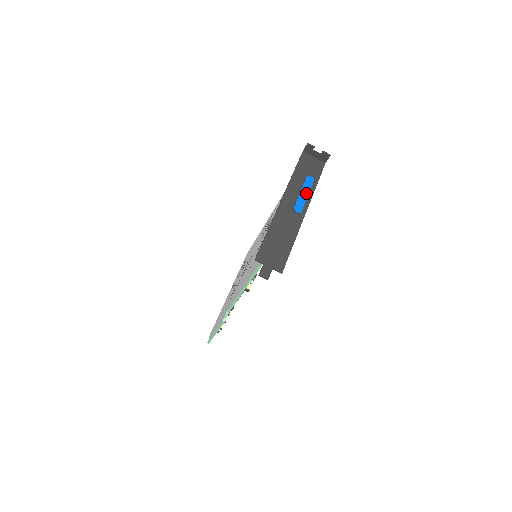
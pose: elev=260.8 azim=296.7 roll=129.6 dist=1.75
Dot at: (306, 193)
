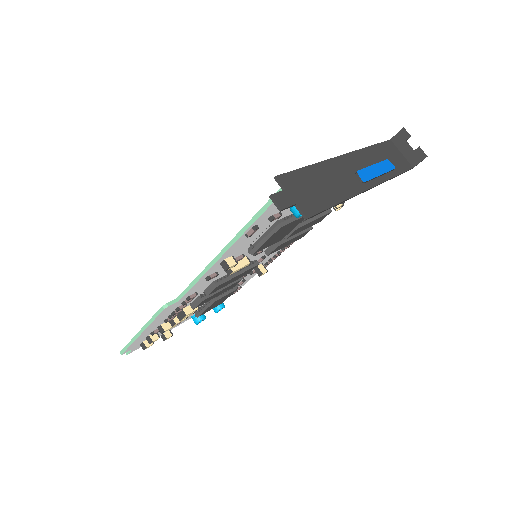
Dot at: (380, 171)
